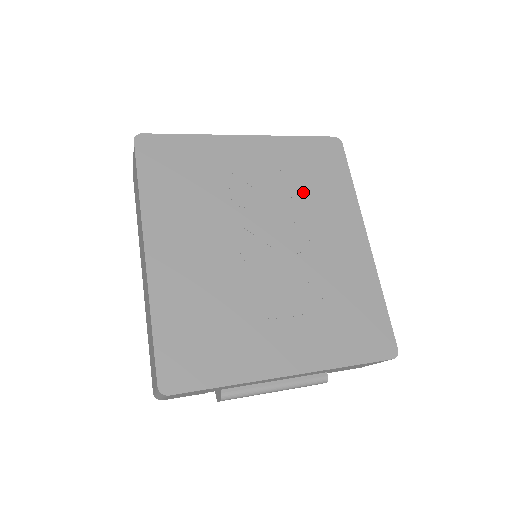
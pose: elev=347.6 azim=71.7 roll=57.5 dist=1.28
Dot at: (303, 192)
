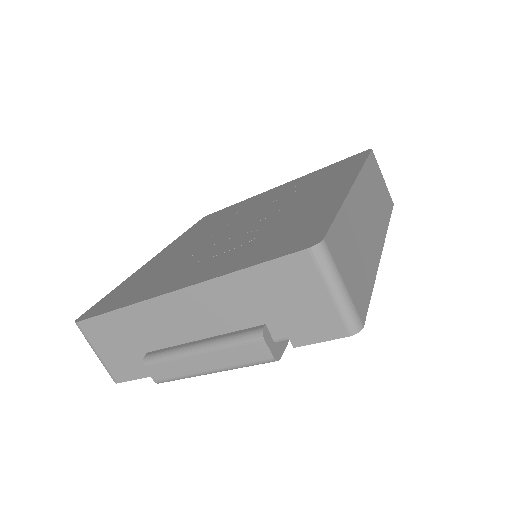
Dot at: (304, 188)
